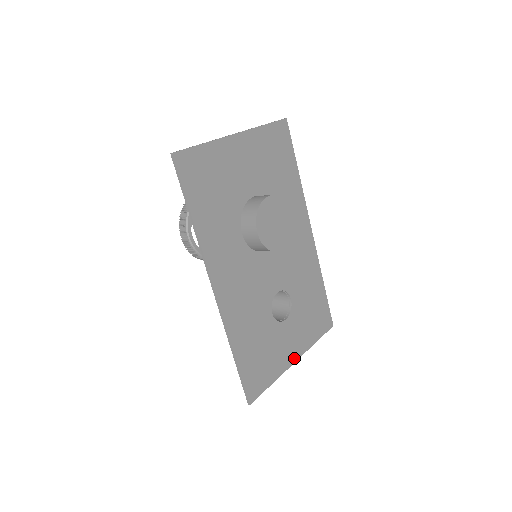
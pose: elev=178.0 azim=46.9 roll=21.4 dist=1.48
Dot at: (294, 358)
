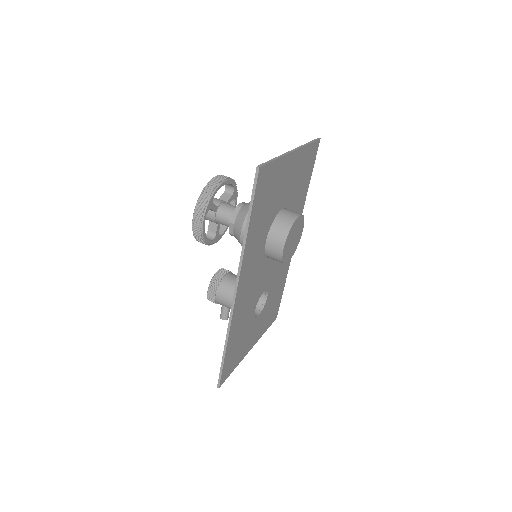
Dot at: (251, 346)
